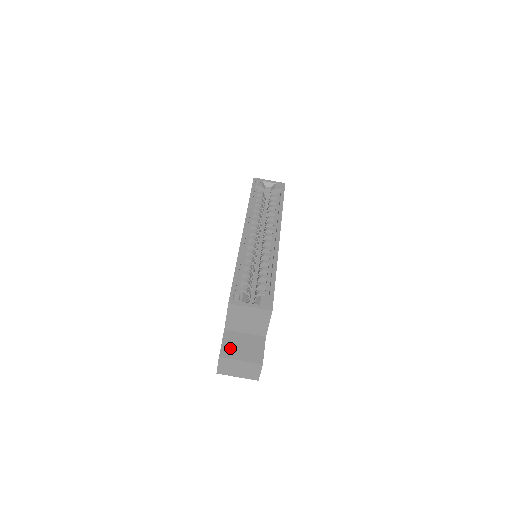
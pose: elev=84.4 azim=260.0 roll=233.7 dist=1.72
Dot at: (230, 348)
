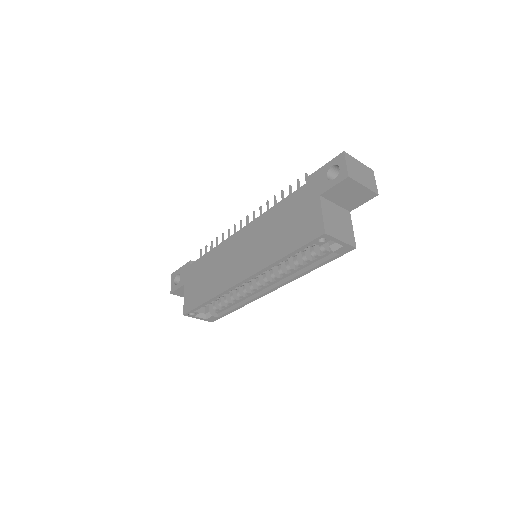
Dot at: (181, 292)
